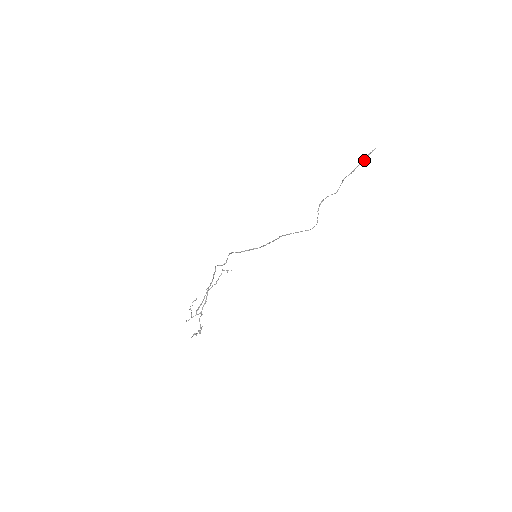
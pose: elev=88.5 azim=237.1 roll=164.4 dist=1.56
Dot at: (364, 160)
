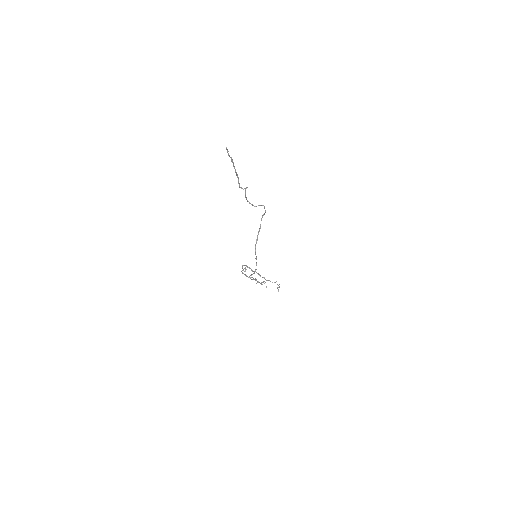
Dot at: (232, 162)
